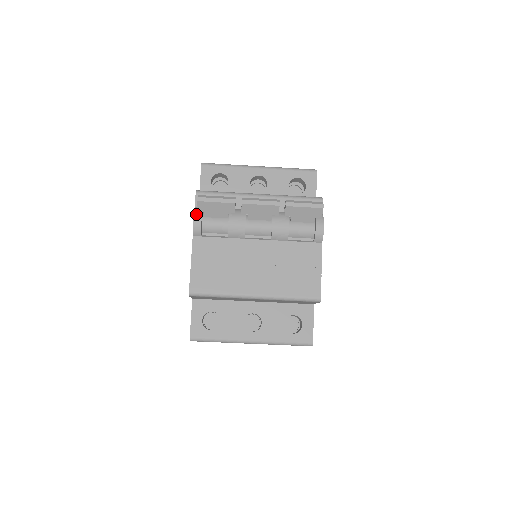
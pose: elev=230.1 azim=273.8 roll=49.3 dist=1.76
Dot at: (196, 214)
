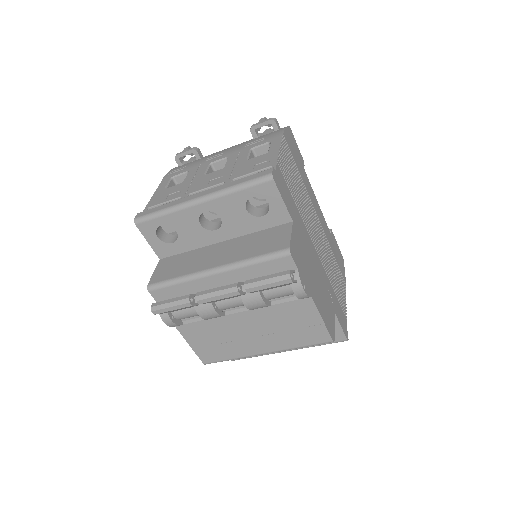
Dot at: (163, 317)
